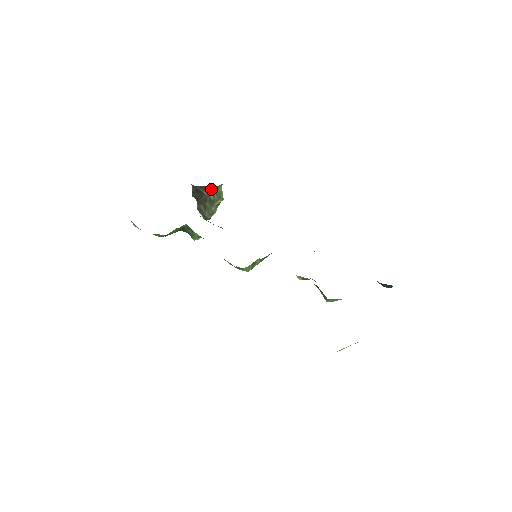
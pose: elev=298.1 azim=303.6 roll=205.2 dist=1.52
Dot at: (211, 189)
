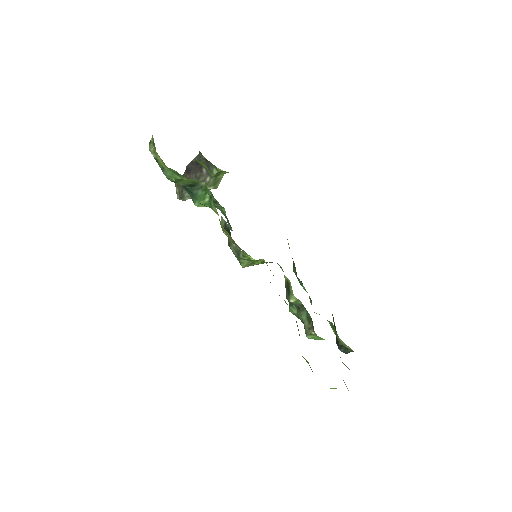
Dot at: (215, 170)
